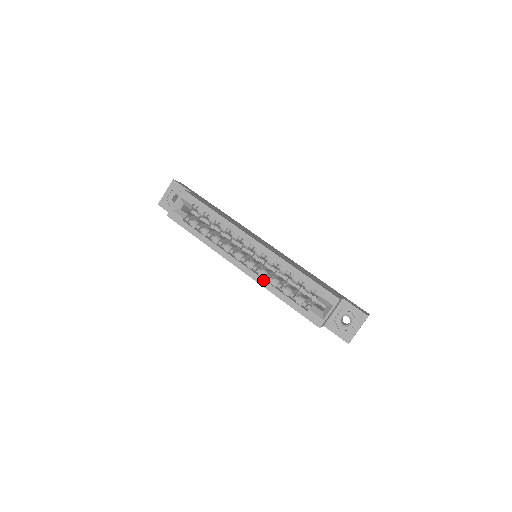
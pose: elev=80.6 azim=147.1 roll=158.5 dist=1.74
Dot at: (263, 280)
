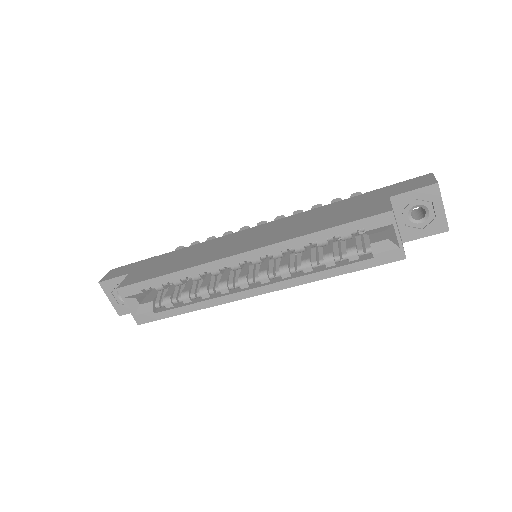
Dot at: (293, 280)
